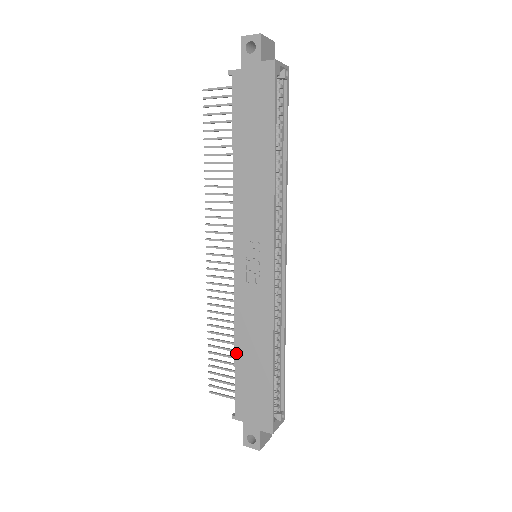
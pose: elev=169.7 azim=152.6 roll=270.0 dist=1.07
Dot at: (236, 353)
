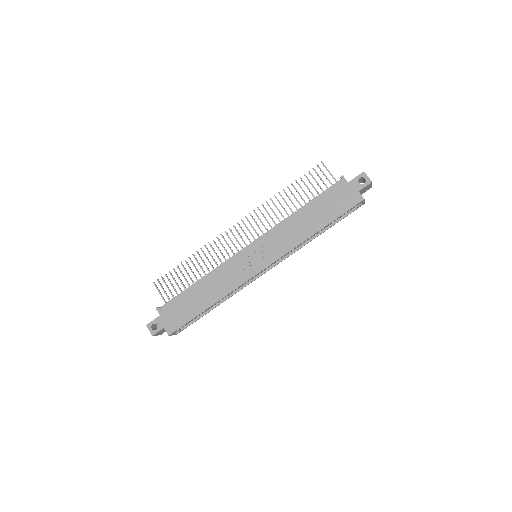
Dot at: (196, 284)
